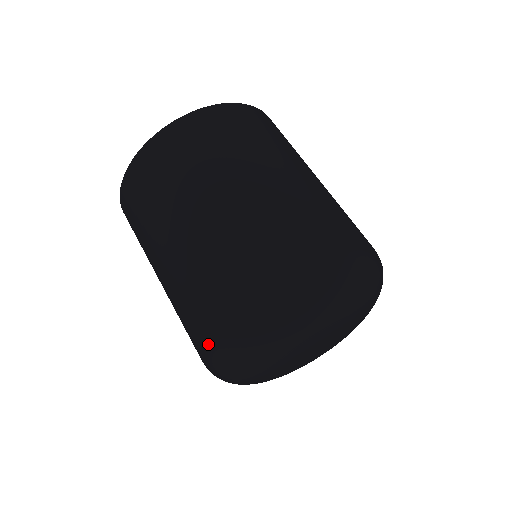
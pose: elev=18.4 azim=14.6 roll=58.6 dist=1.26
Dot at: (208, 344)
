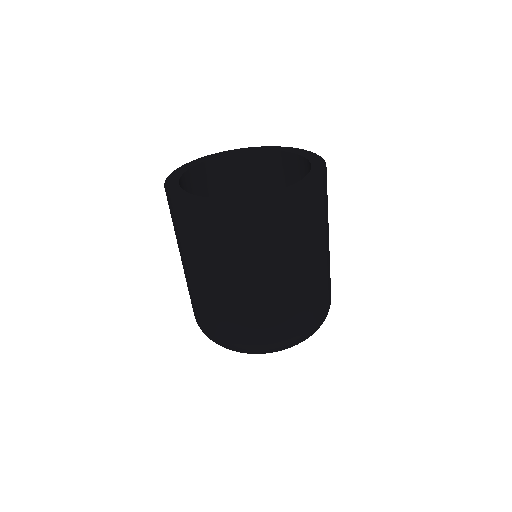
Dot at: (222, 341)
